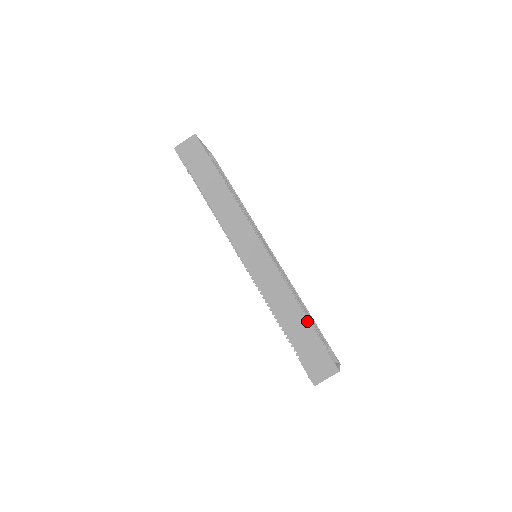
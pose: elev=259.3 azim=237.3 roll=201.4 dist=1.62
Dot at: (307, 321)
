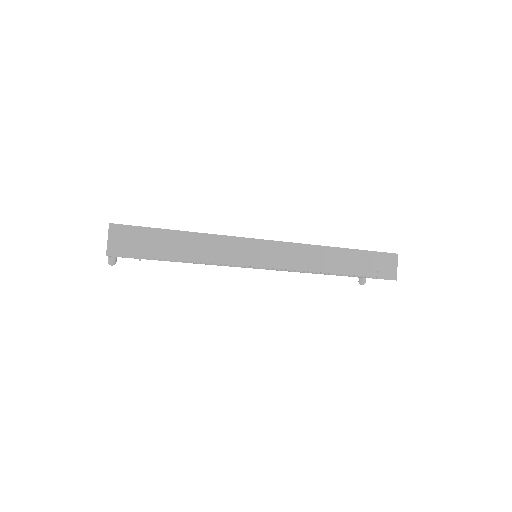
Dot at: (351, 250)
